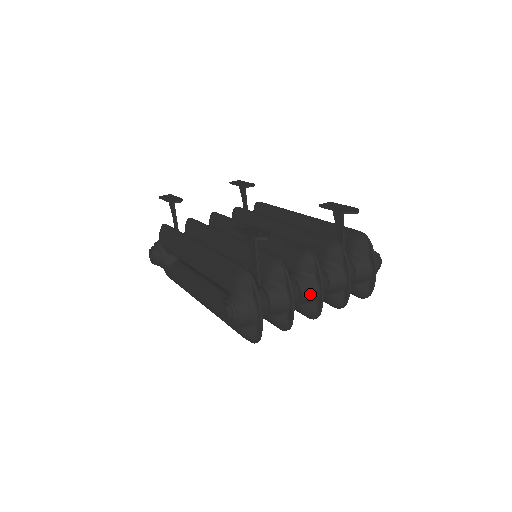
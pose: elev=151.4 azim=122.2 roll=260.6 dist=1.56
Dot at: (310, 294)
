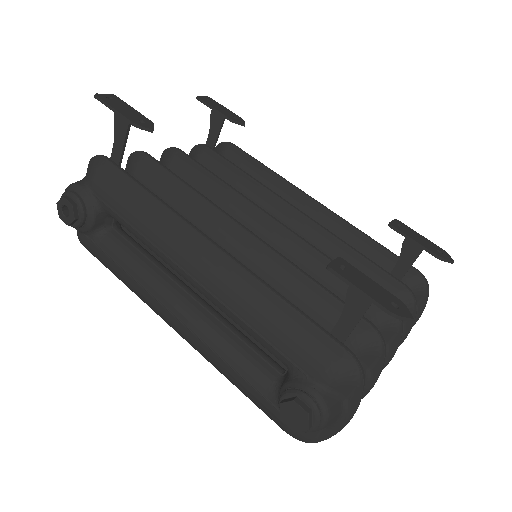
Dot at: occluded
